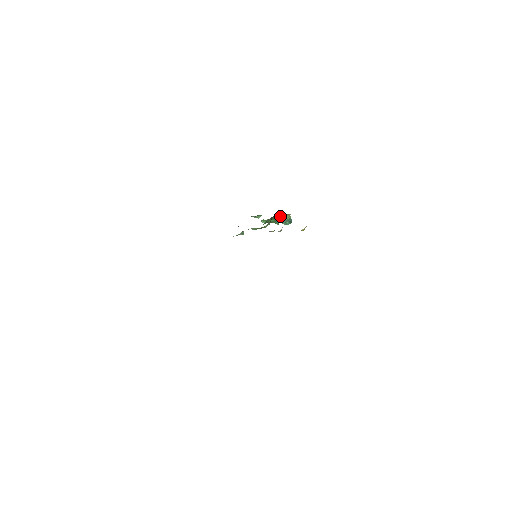
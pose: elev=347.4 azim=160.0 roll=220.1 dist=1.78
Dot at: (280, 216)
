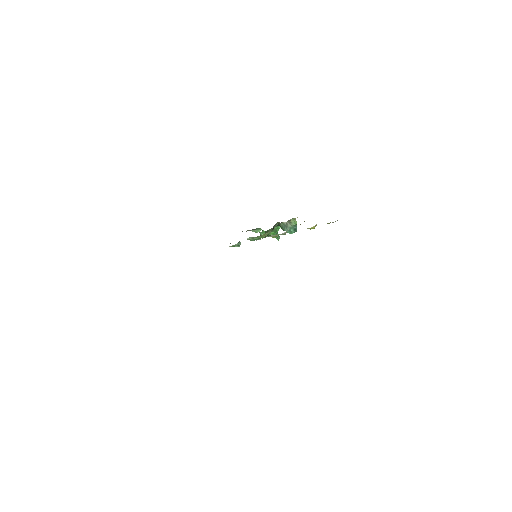
Dot at: (284, 222)
